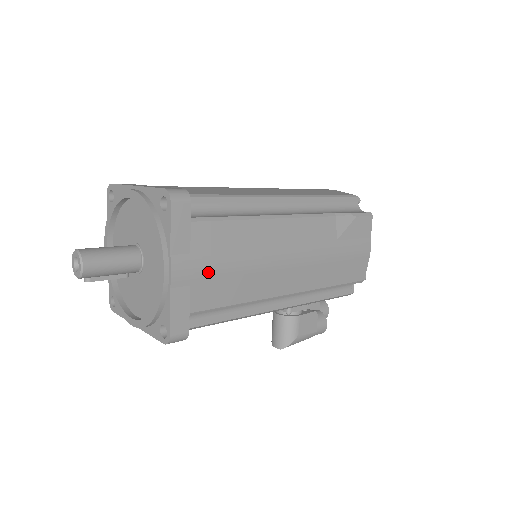
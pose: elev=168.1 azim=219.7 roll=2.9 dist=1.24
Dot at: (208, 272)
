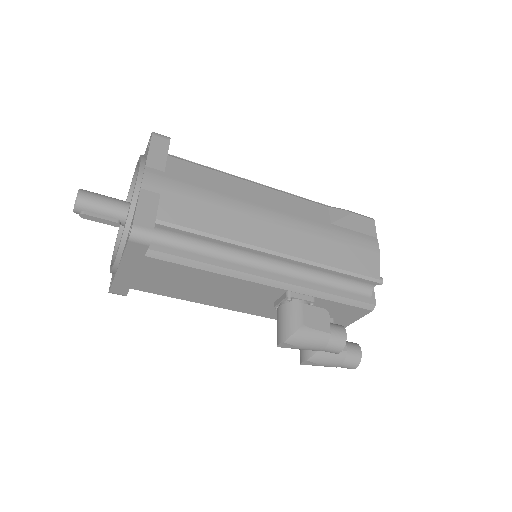
Dot at: (180, 191)
